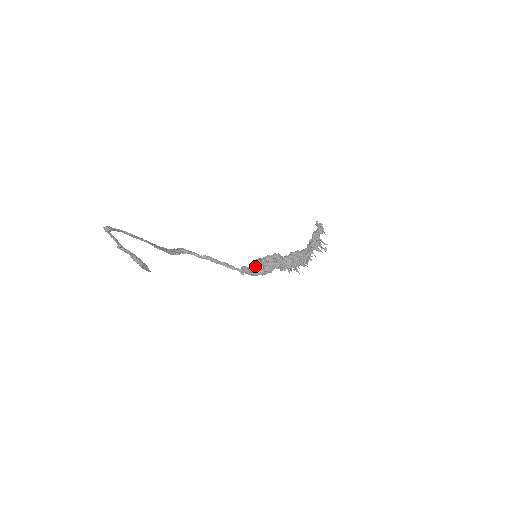
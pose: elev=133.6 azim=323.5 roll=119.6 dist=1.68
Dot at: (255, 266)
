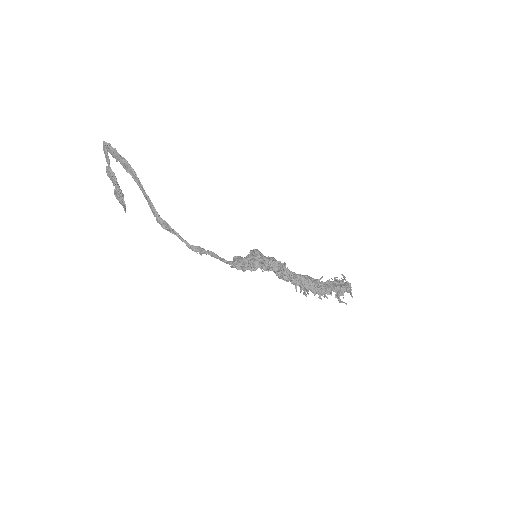
Dot at: occluded
